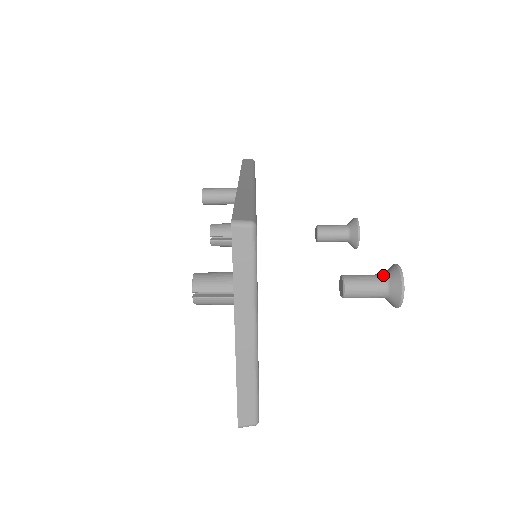
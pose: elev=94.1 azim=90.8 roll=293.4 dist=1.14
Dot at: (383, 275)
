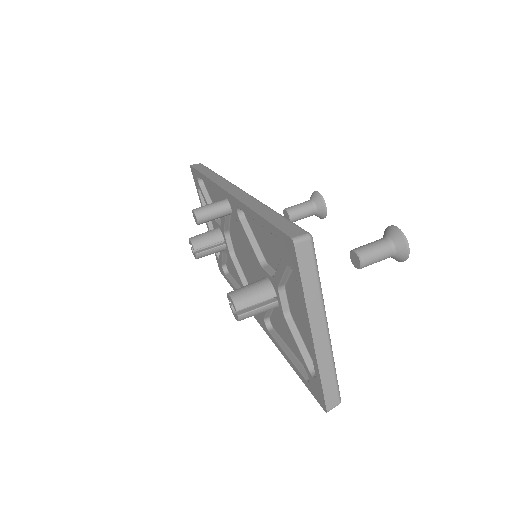
Dot at: (385, 238)
